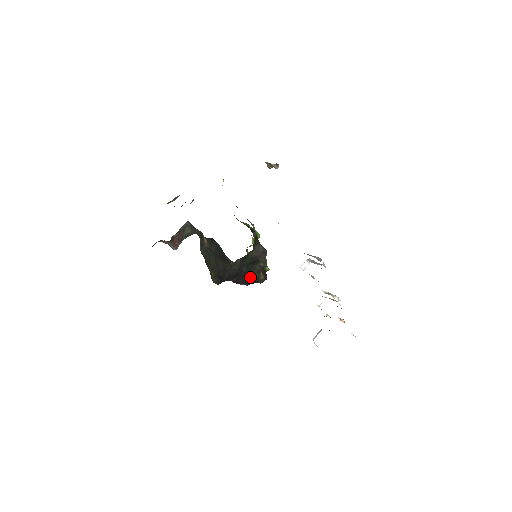
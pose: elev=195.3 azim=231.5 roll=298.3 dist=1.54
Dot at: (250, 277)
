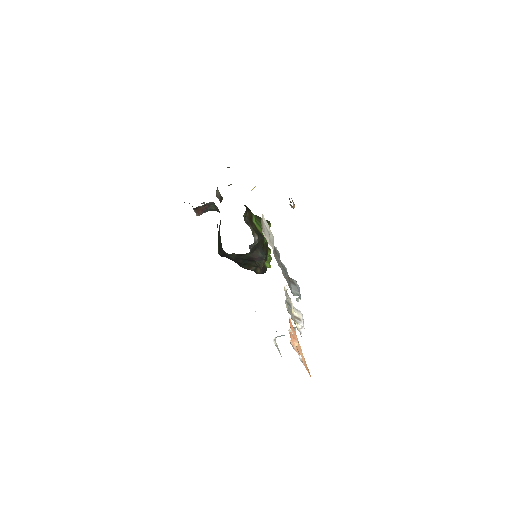
Dot at: (247, 266)
